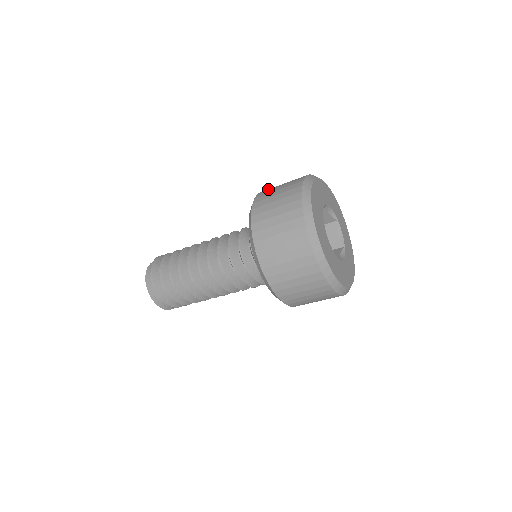
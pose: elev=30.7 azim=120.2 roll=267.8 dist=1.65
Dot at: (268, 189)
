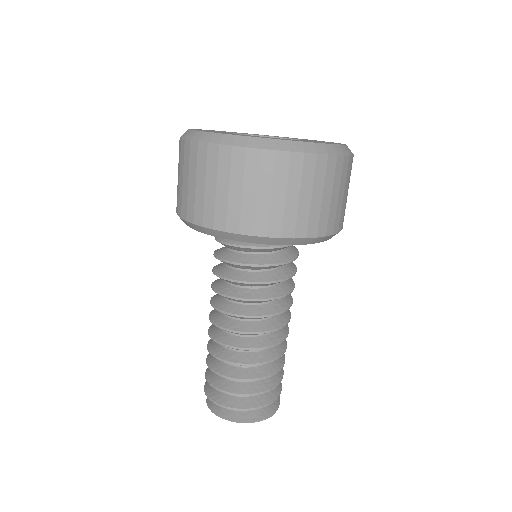
Dot at: occluded
